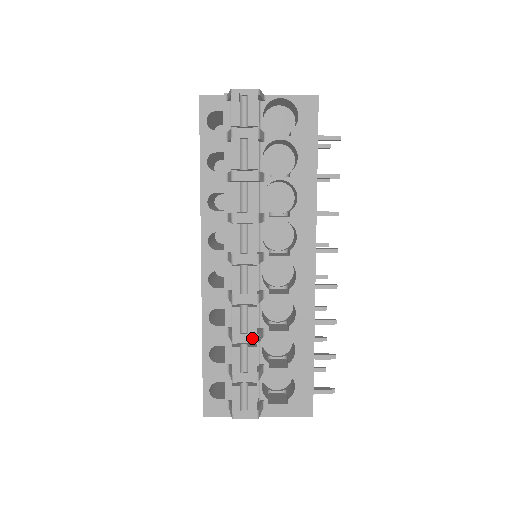
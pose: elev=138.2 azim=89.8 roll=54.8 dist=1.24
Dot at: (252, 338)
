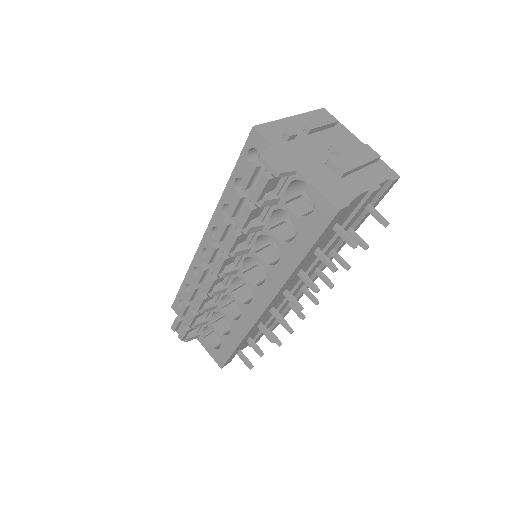
Dot at: occluded
